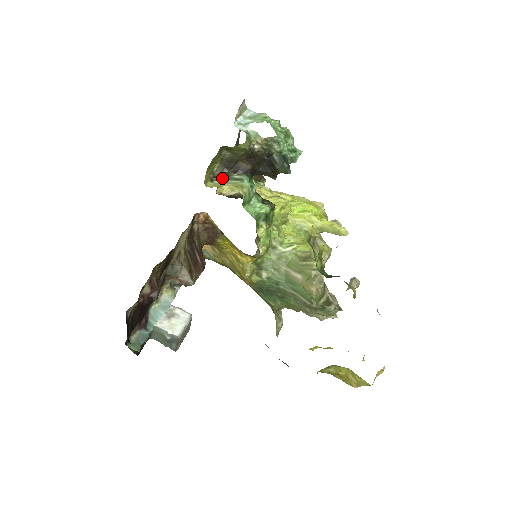
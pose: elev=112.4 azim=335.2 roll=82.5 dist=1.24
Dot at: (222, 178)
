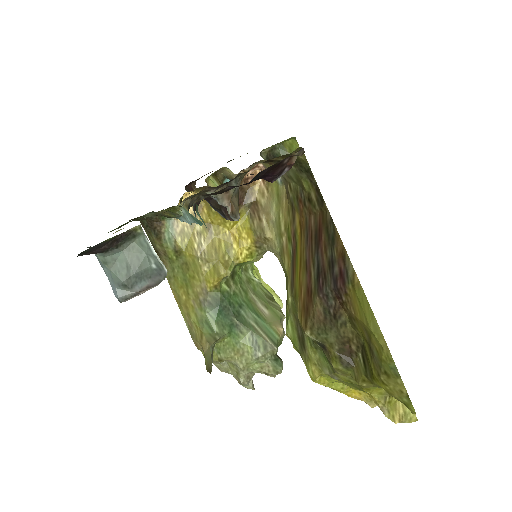
Dot at: occluded
